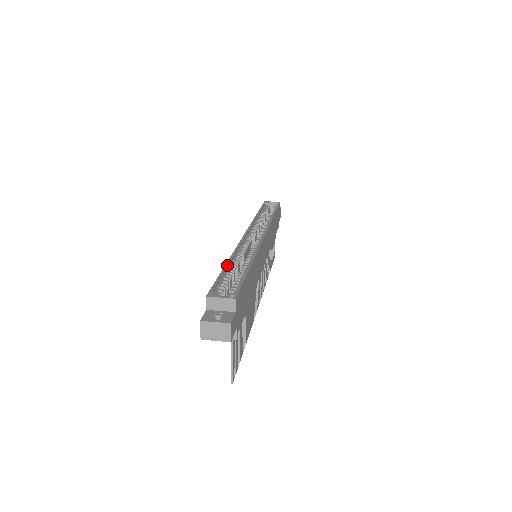
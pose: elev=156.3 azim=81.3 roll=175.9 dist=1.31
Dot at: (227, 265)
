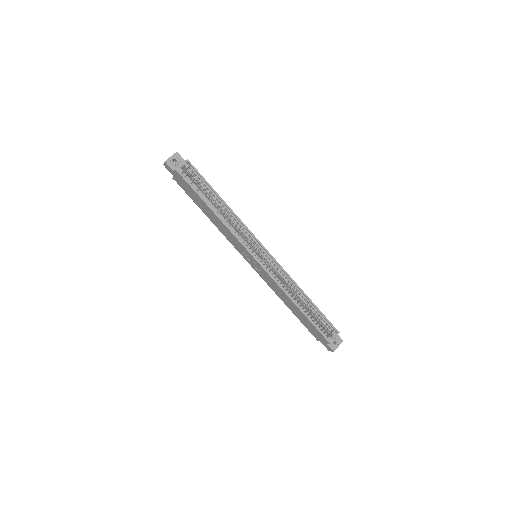
Dot at: (302, 310)
